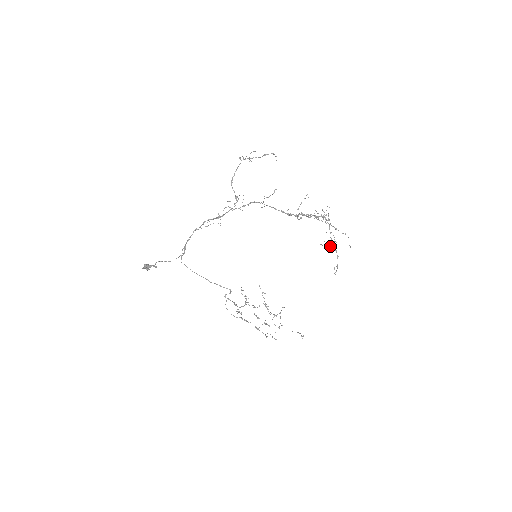
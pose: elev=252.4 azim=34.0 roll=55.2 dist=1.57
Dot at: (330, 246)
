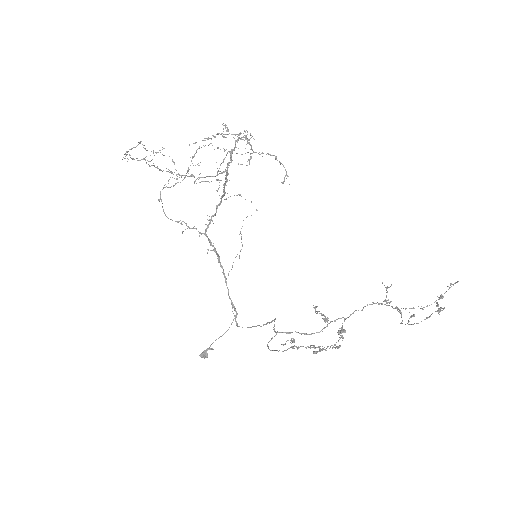
Dot at: (220, 164)
